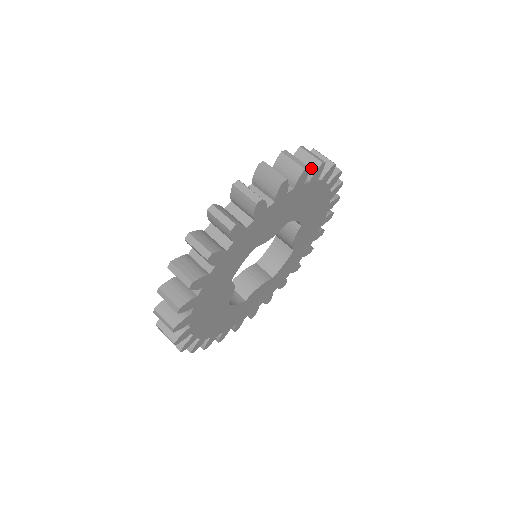
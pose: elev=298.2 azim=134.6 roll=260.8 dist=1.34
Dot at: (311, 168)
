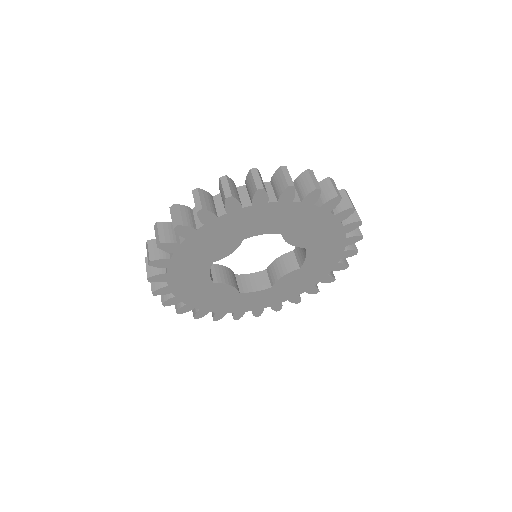
Dot at: (223, 201)
